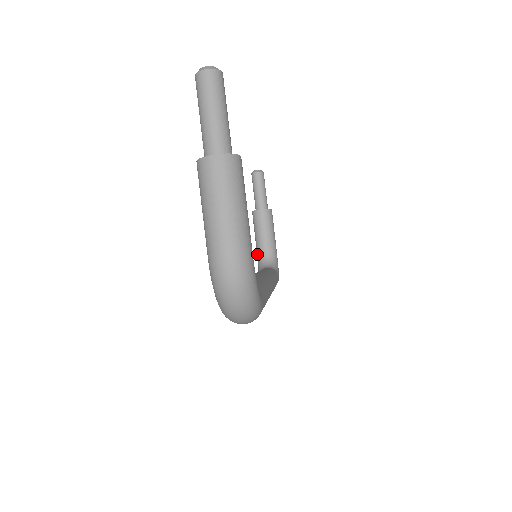
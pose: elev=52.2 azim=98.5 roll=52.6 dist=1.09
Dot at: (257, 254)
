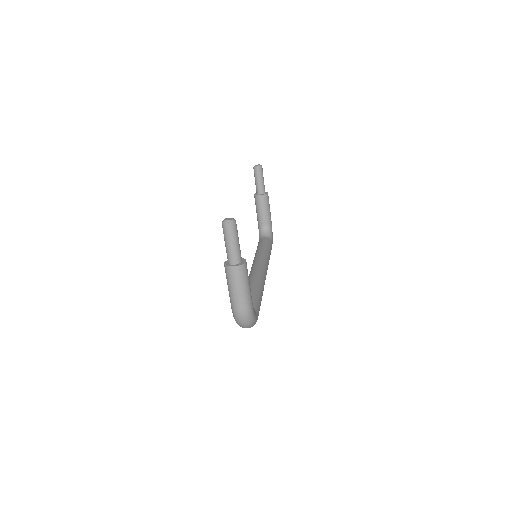
Dot at: (258, 224)
